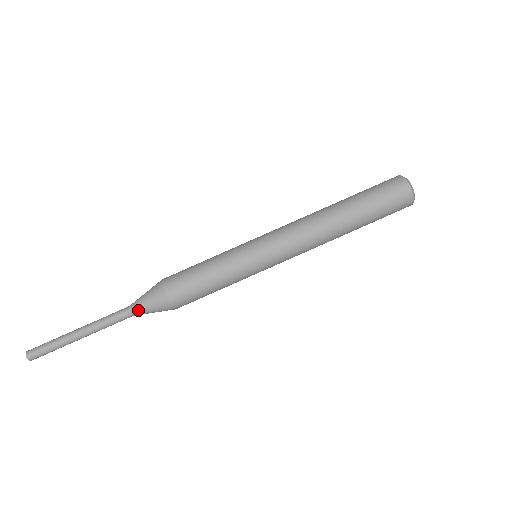
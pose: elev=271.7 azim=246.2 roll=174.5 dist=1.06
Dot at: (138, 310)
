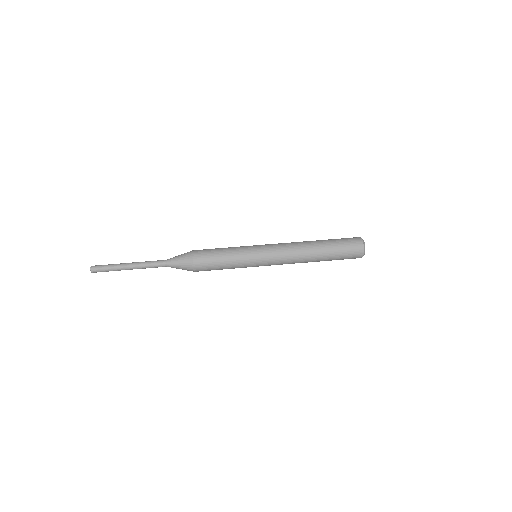
Dot at: (172, 263)
